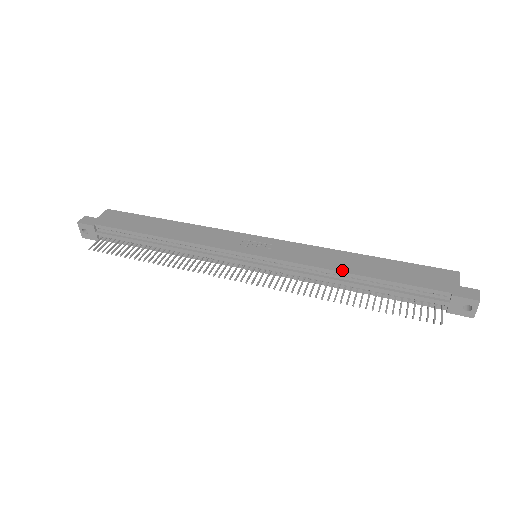
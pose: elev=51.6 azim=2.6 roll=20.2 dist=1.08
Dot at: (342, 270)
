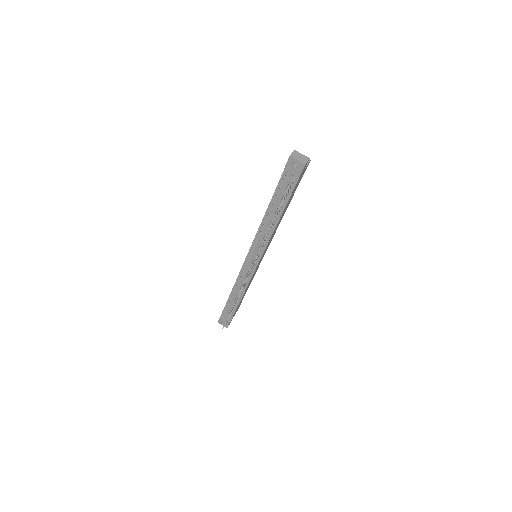
Dot at: (263, 219)
